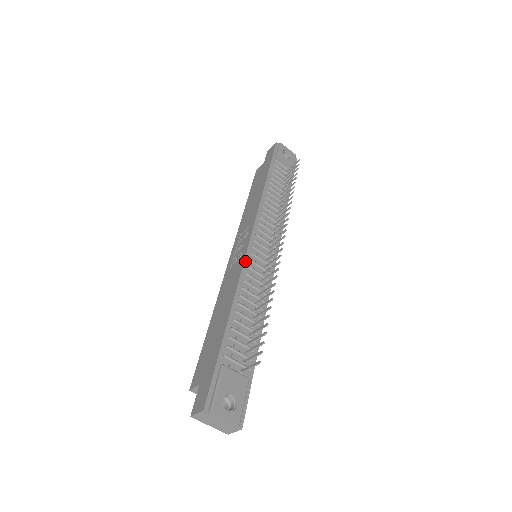
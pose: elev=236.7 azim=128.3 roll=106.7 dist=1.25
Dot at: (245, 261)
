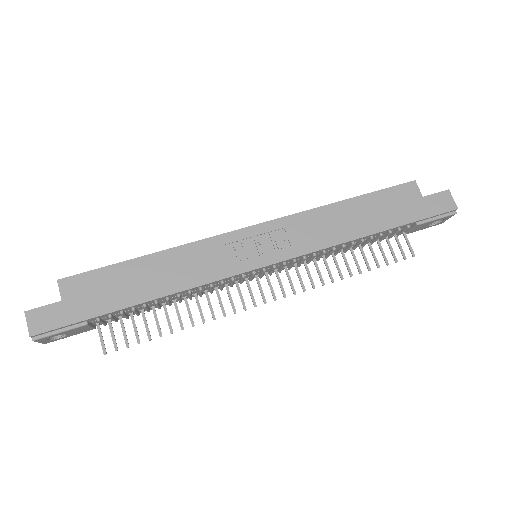
Dot at: (229, 278)
